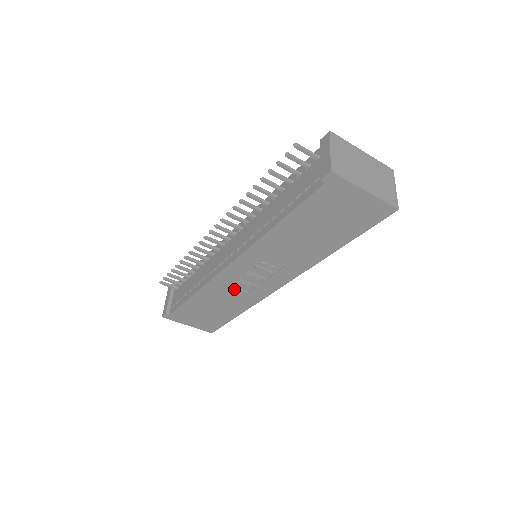
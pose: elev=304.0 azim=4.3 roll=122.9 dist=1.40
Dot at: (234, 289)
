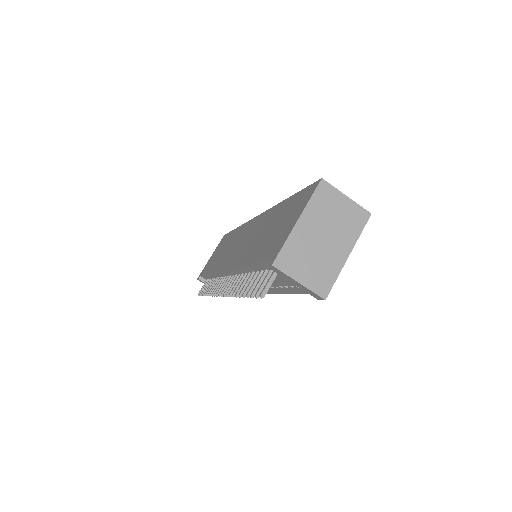
Dot at: occluded
